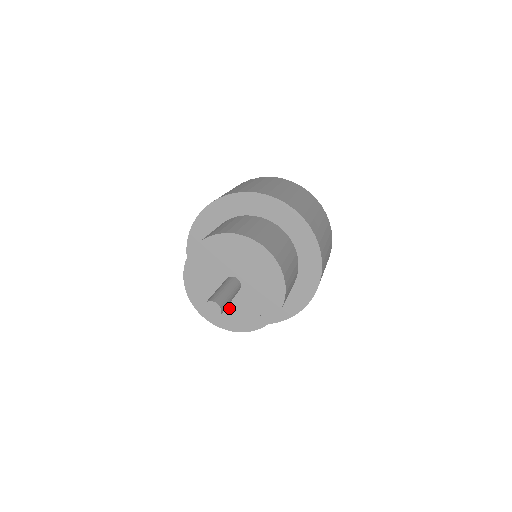
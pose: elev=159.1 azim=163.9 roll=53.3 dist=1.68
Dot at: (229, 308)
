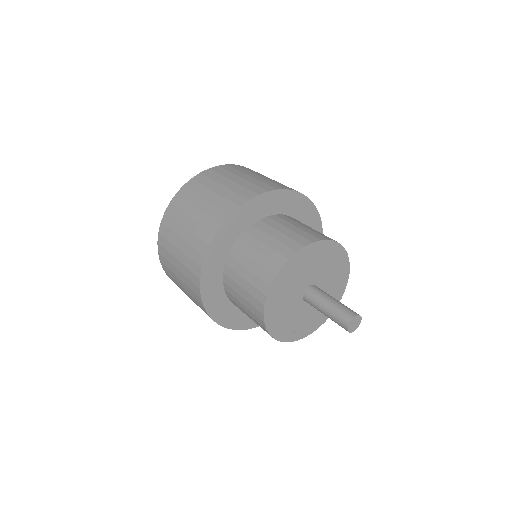
Dot at: (305, 317)
